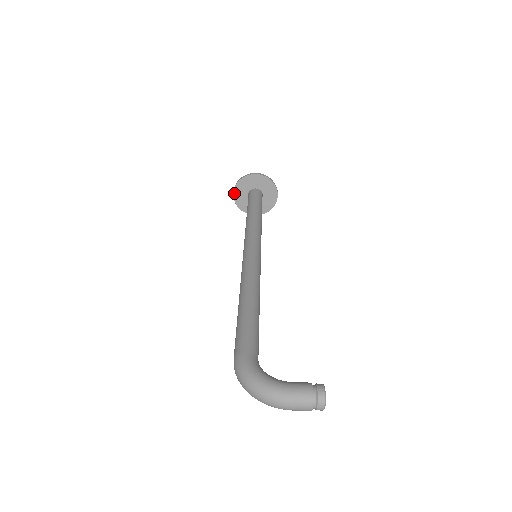
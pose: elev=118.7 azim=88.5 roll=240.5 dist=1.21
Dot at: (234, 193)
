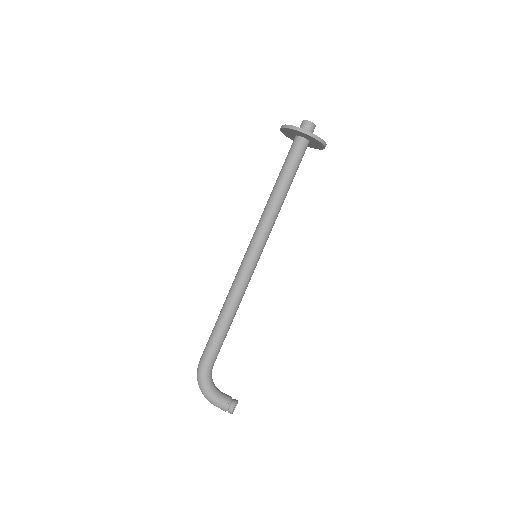
Dot at: (281, 130)
